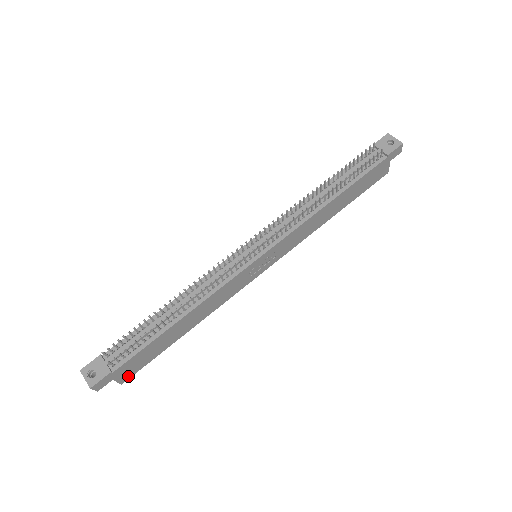
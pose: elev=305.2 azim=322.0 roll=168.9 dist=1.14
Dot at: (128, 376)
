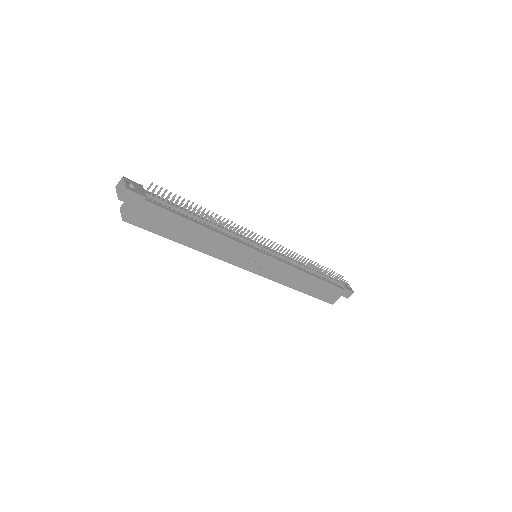
Dot at: (134, 221)
